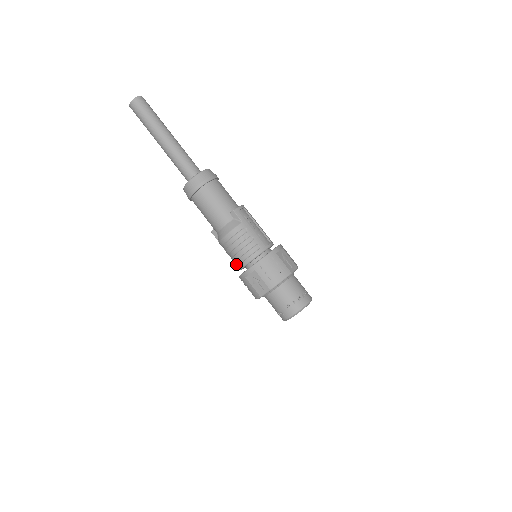
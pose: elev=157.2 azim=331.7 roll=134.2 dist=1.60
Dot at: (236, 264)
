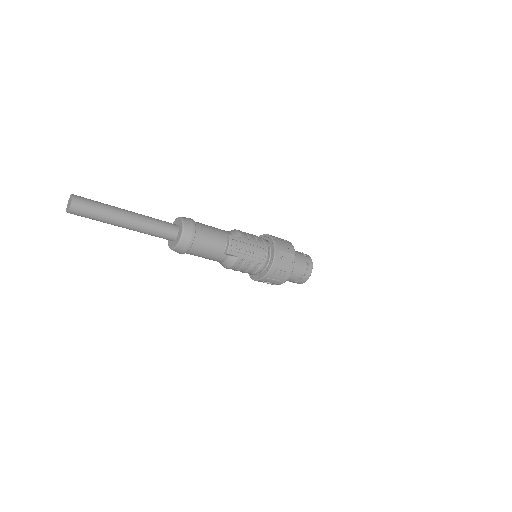
Dot at: occluded
